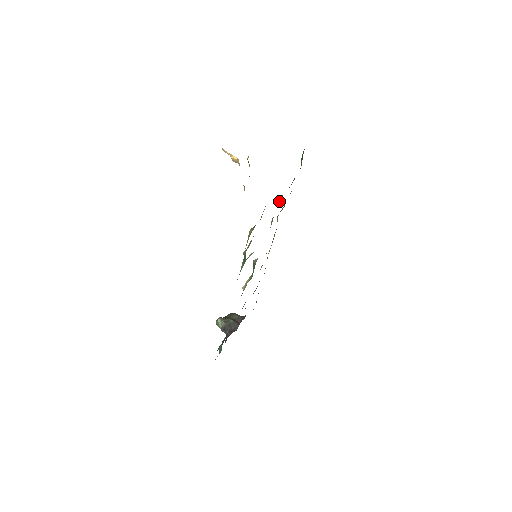
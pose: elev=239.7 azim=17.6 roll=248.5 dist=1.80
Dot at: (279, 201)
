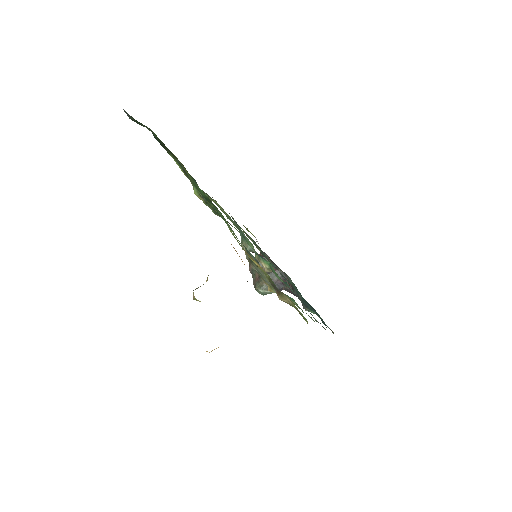
Dot at: (212, 207)
